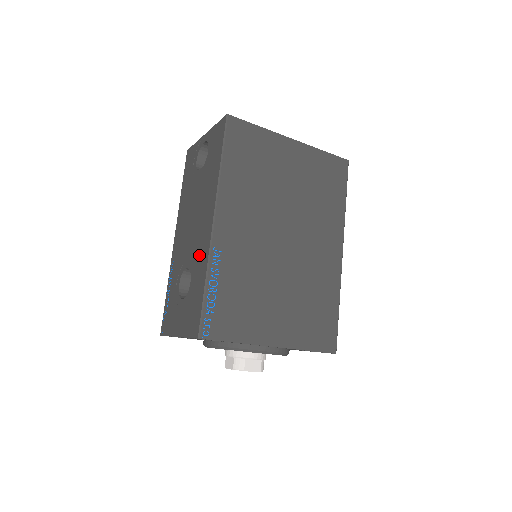
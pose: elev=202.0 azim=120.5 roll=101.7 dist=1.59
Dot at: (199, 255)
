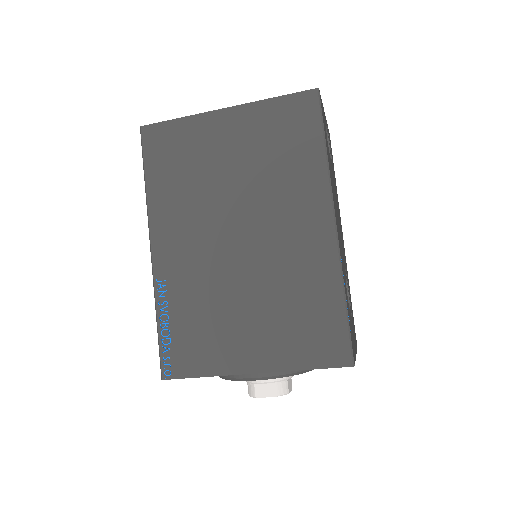
Dot at: occluded
